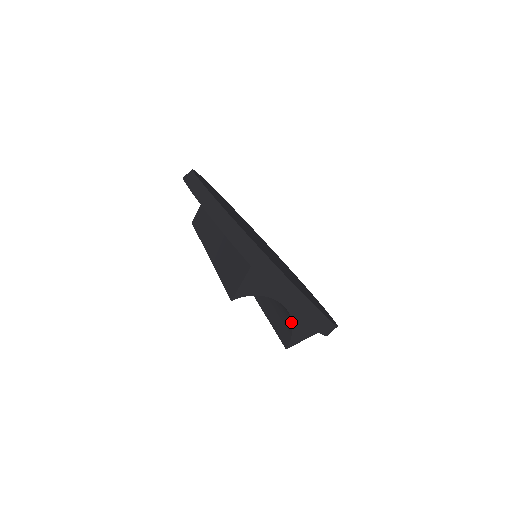
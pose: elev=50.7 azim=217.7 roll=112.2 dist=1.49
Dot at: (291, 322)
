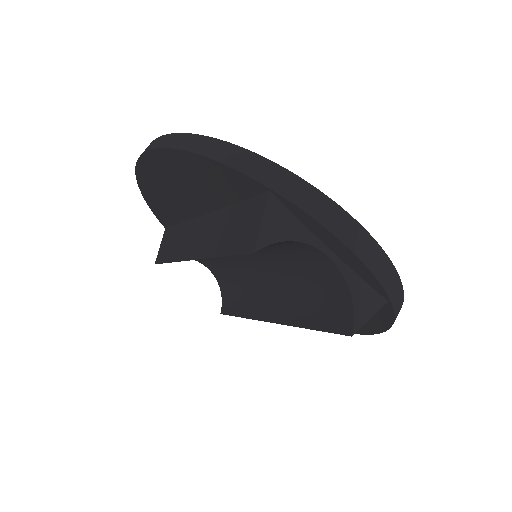
Dot at: (346, 288)
